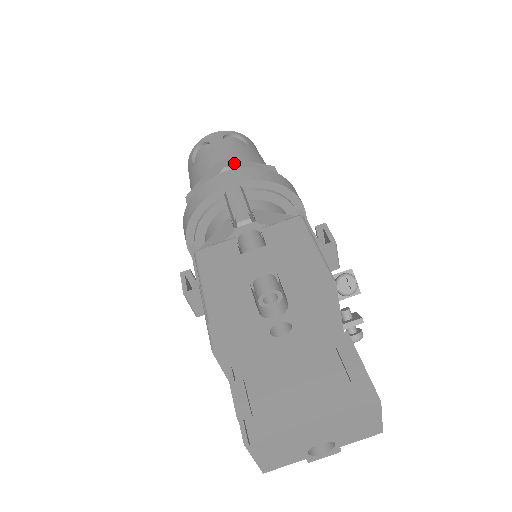
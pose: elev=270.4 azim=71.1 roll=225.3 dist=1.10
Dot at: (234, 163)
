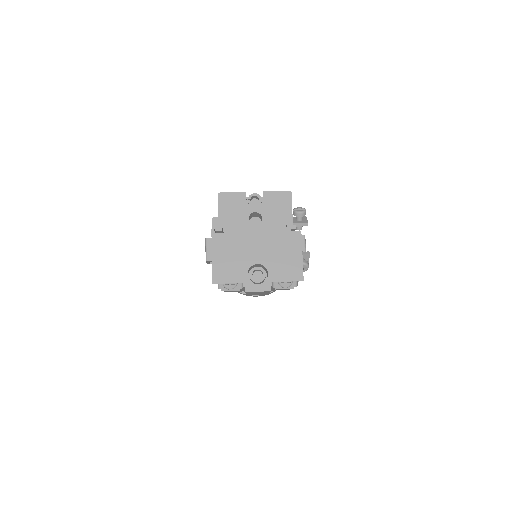
Dot at: occluded
